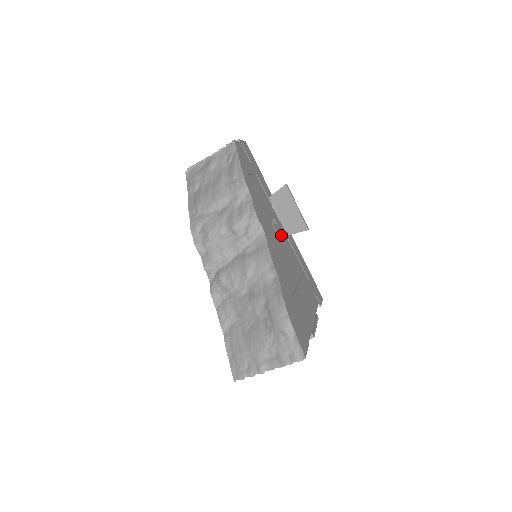
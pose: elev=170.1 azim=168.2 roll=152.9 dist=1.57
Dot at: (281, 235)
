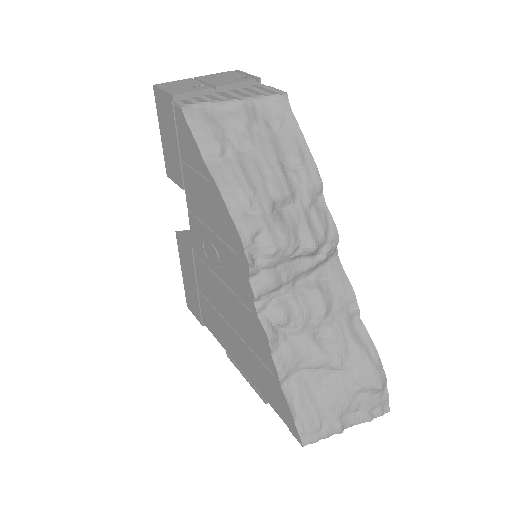
Dot at: occluded
